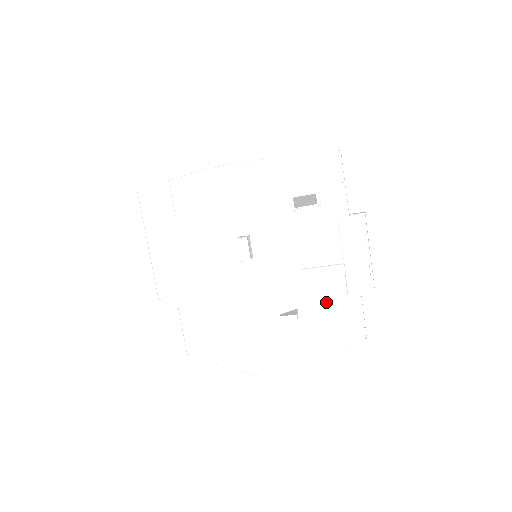
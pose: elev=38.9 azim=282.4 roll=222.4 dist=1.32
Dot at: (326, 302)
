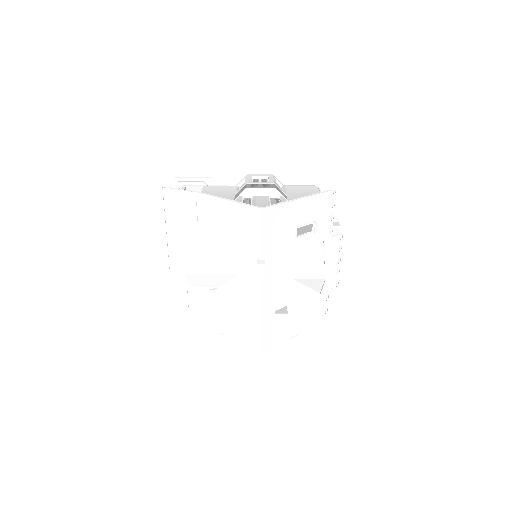
Dot at: (305, 299)
